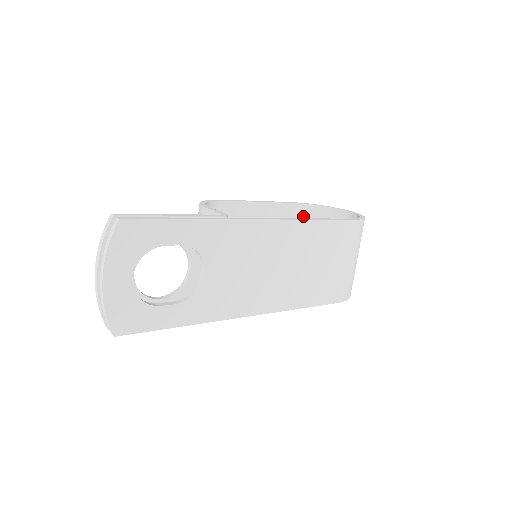
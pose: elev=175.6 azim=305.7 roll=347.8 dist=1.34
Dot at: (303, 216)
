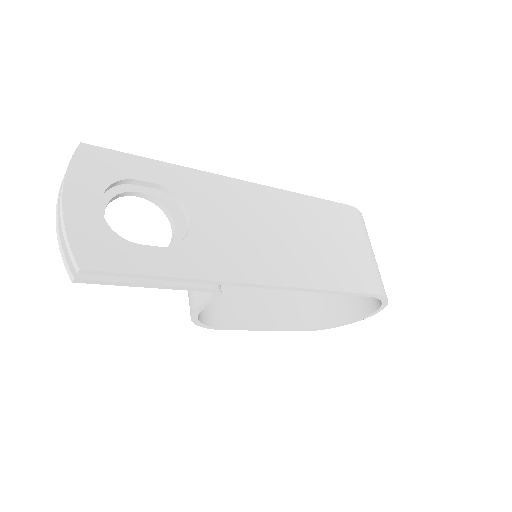
Dot at: occluded
